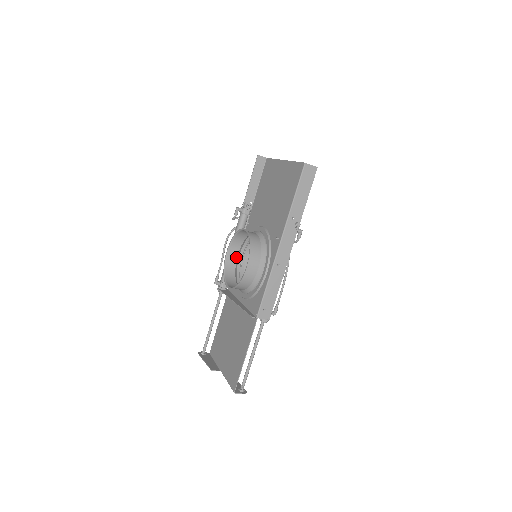
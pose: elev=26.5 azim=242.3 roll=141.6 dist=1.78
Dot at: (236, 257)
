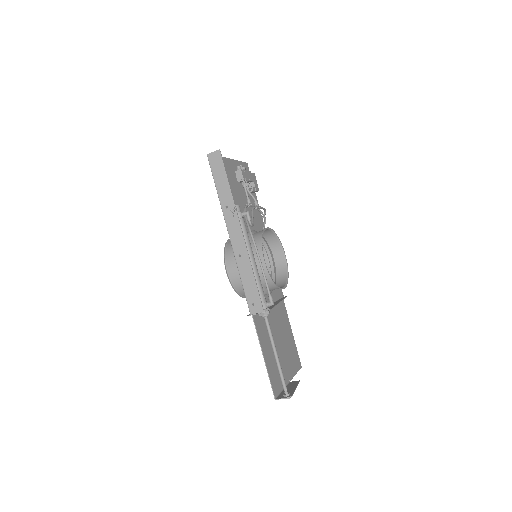
Dot at: occluded
